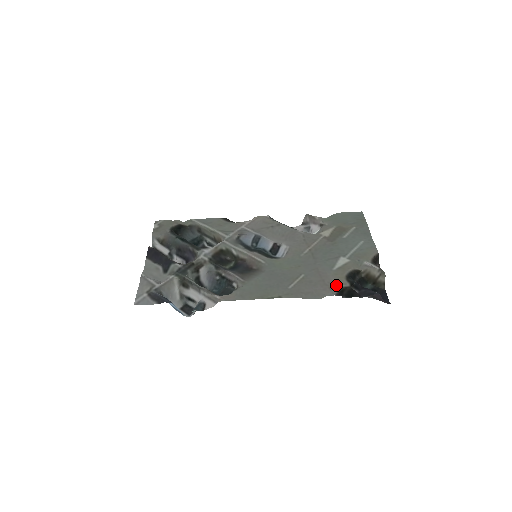
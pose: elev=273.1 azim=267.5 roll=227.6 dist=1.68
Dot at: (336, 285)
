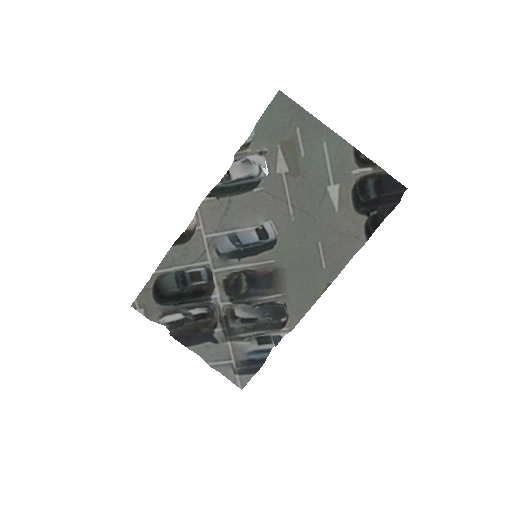
Dot at: (357, 229)
